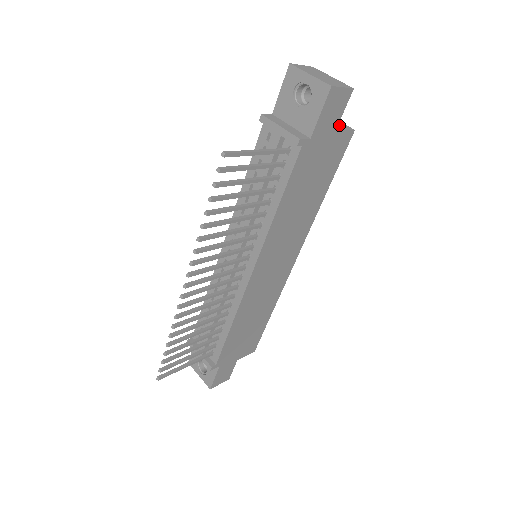
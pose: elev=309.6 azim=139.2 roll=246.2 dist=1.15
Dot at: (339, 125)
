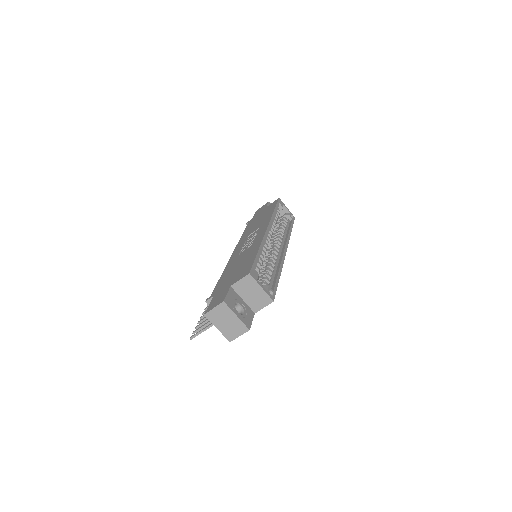
Dot at: (261, 301)
